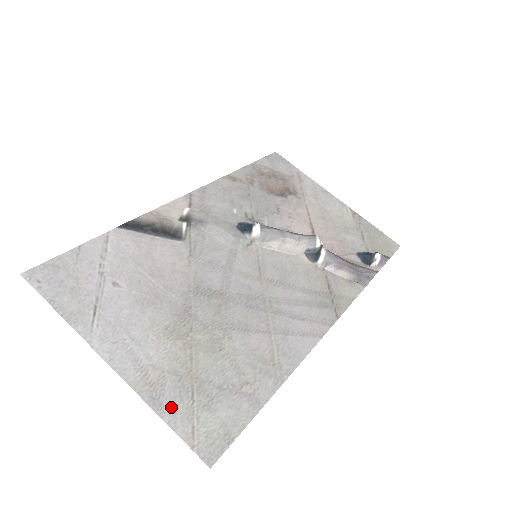
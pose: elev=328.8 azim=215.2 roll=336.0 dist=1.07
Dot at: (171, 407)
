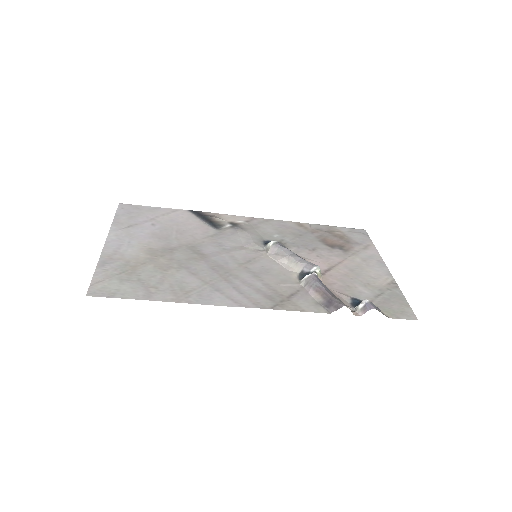
Dot at: (106, 269)
